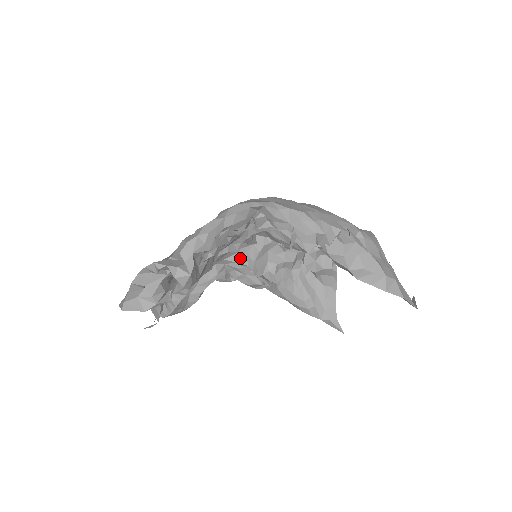
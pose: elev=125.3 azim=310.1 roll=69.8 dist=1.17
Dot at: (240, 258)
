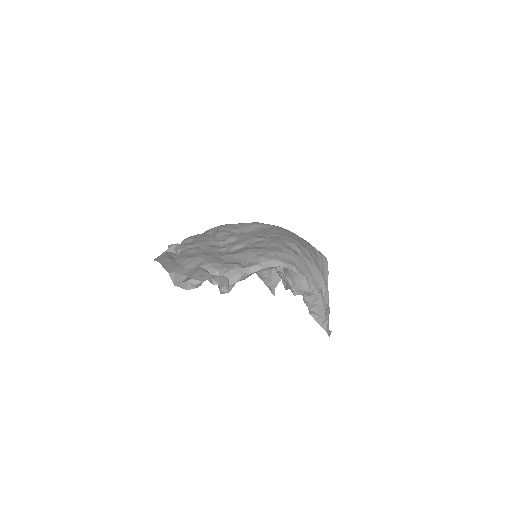
Dot at: occluded
